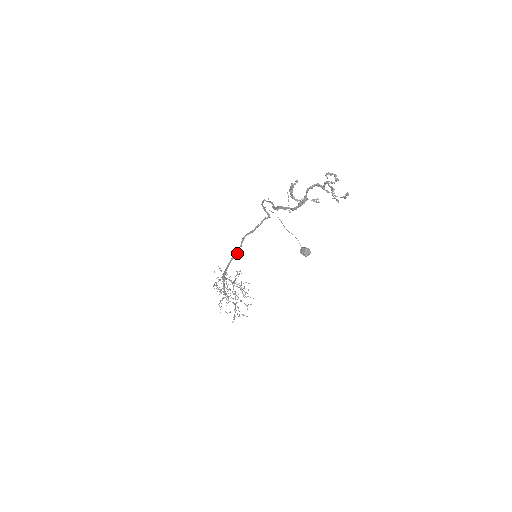
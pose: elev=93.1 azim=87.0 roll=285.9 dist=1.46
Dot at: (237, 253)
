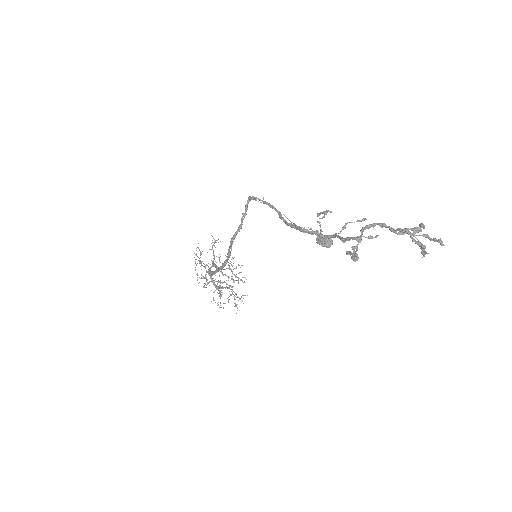
Dot at: (228, 258)
